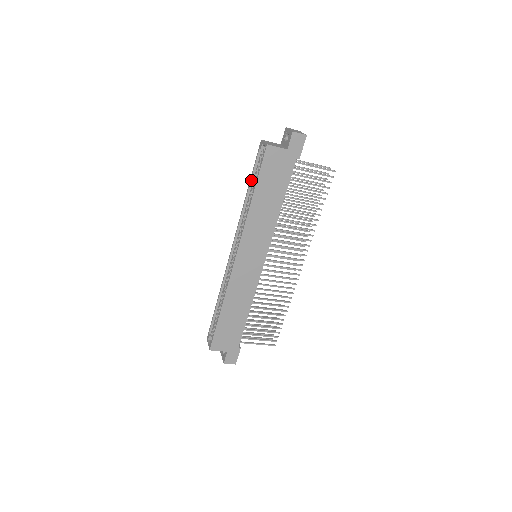
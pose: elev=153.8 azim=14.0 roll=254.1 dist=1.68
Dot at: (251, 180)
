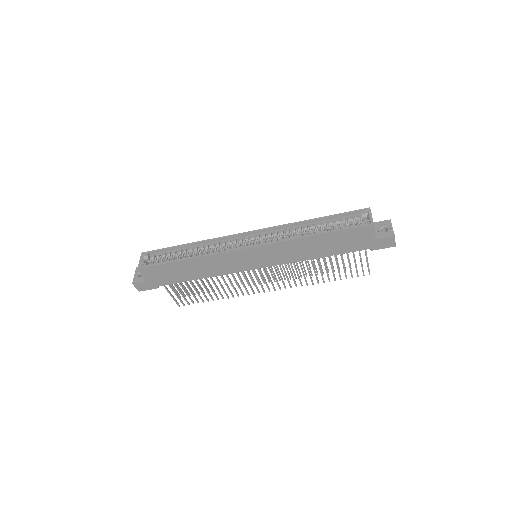
Dot at: (327, 218)
